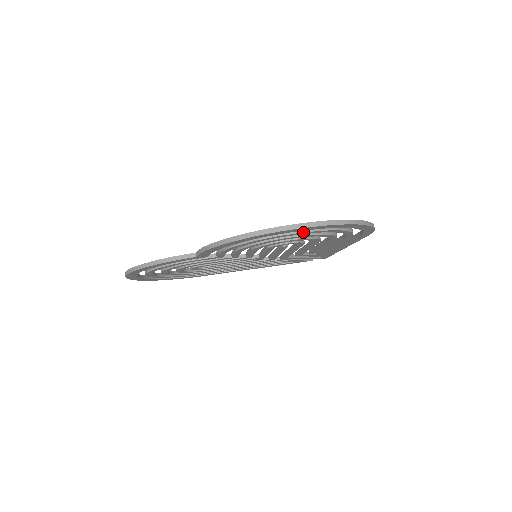
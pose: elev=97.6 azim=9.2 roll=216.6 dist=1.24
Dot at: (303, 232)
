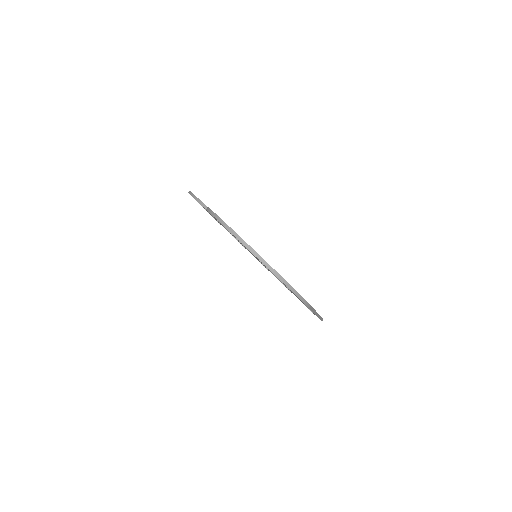
Dot at: occluded
